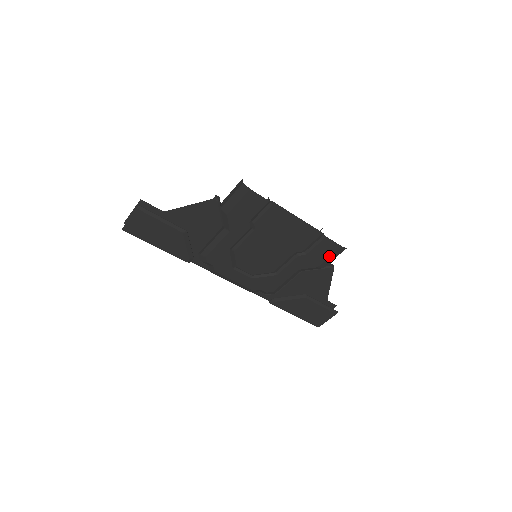
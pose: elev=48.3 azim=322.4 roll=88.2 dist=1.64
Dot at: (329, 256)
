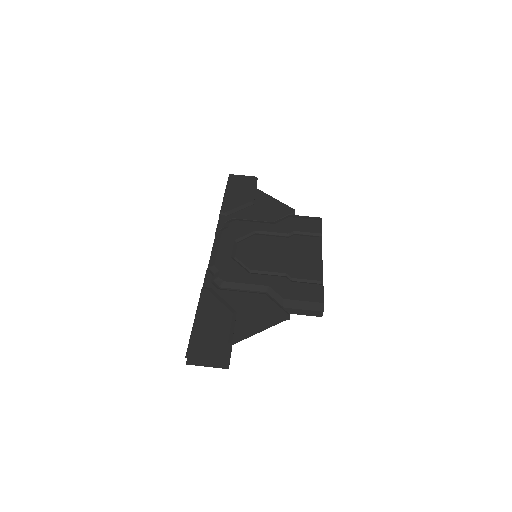
Dot at: (304, 300)
